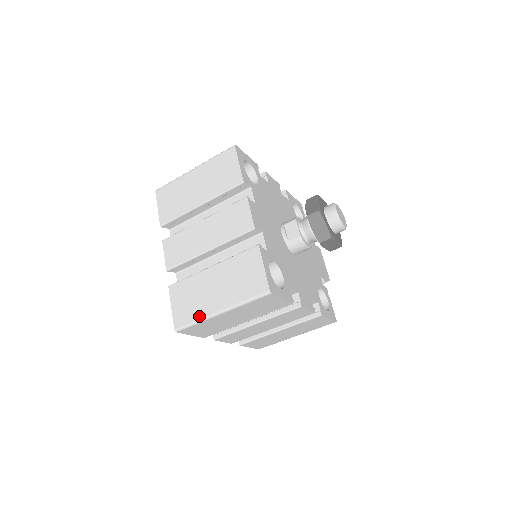
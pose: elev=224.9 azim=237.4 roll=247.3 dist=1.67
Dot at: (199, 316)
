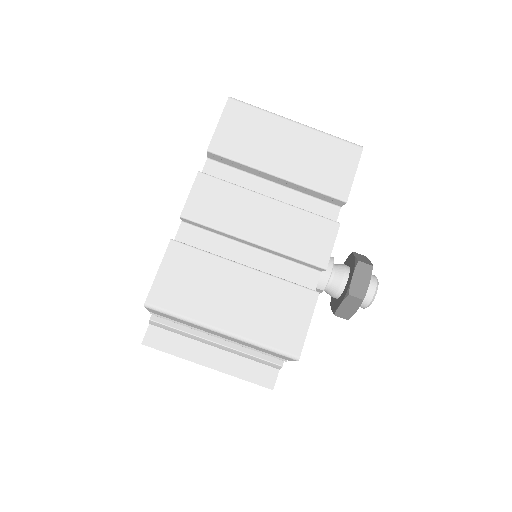
Dot at: occluded
